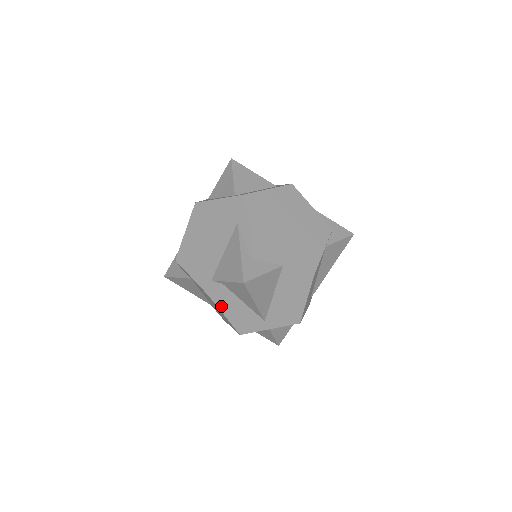
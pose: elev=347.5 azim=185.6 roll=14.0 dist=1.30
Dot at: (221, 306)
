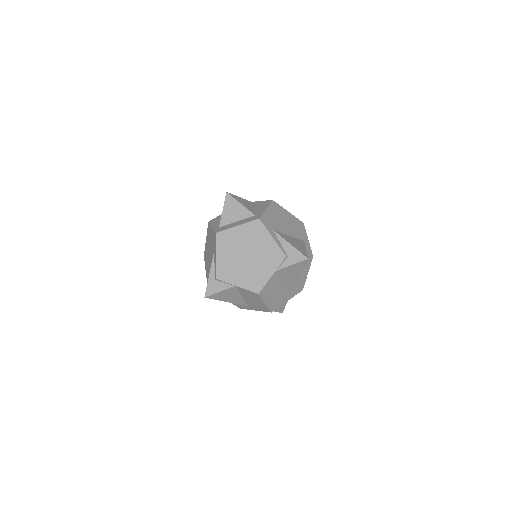
Dot at: occluded
